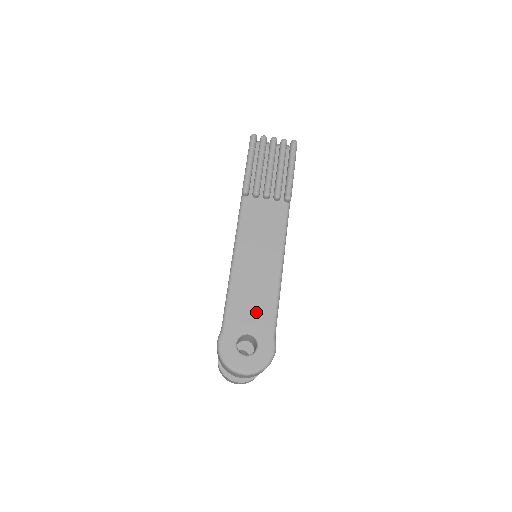
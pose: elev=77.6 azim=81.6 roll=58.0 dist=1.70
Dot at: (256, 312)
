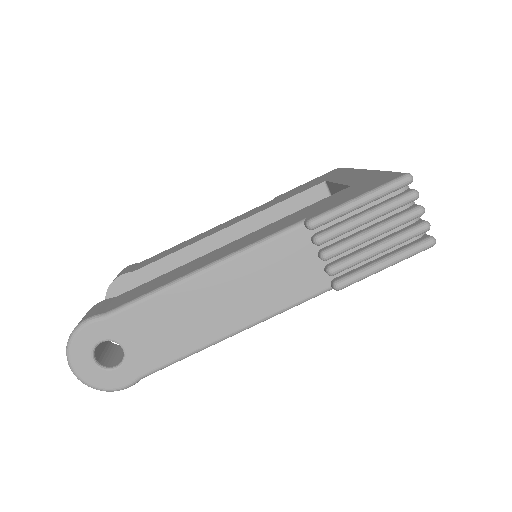
Dot at: (155, 340)
